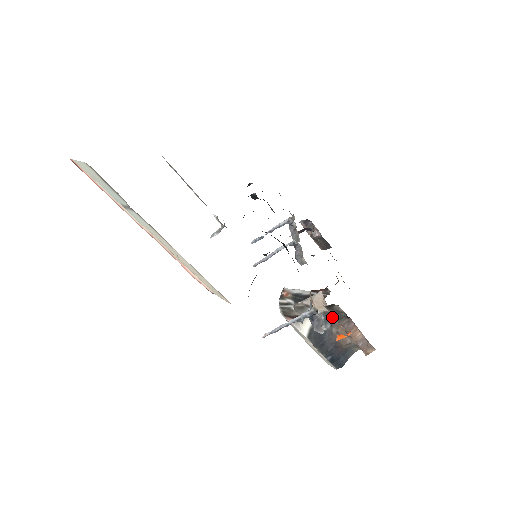
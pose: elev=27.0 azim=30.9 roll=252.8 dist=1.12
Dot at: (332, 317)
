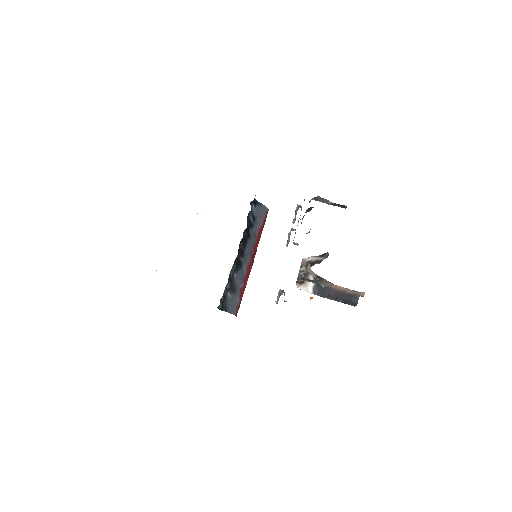
Dot at: (322, 278)
